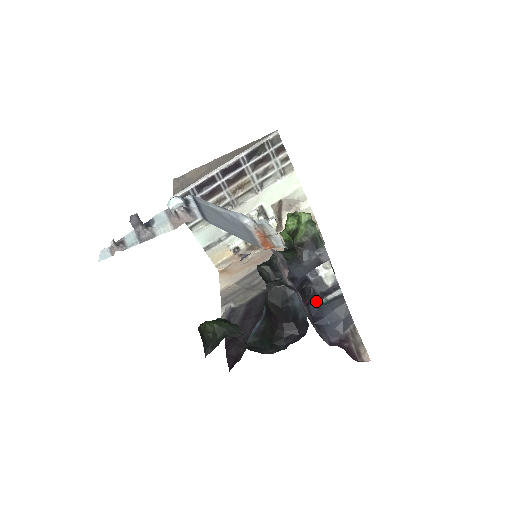
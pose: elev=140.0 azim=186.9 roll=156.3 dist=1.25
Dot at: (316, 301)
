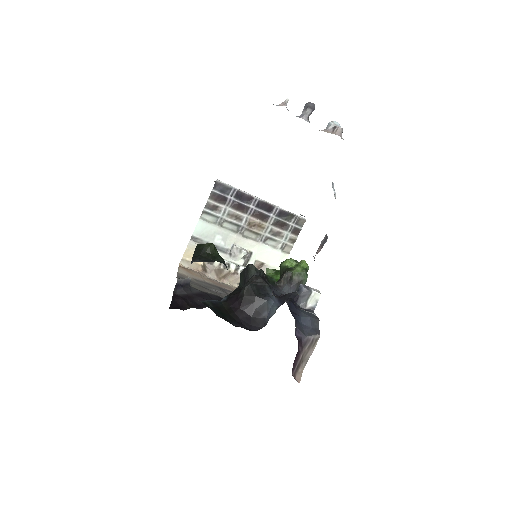
Dot at: (296, 305)
